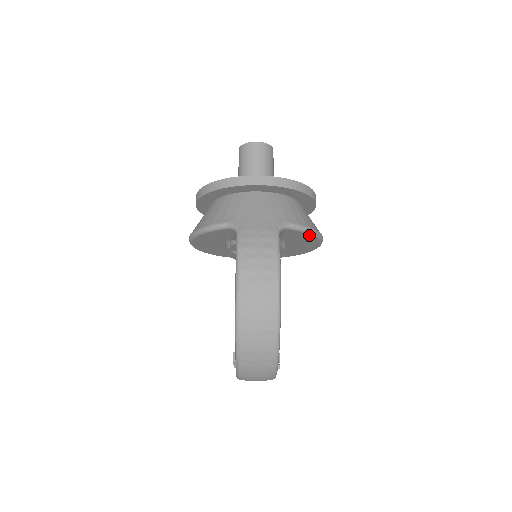
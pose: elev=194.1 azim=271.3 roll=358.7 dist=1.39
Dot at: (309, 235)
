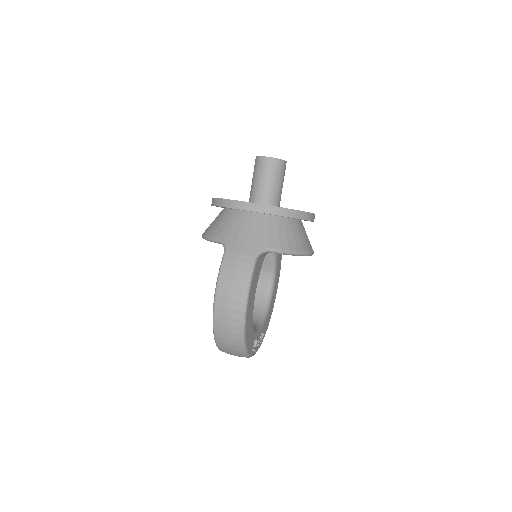
Dot at: (292, 255)
